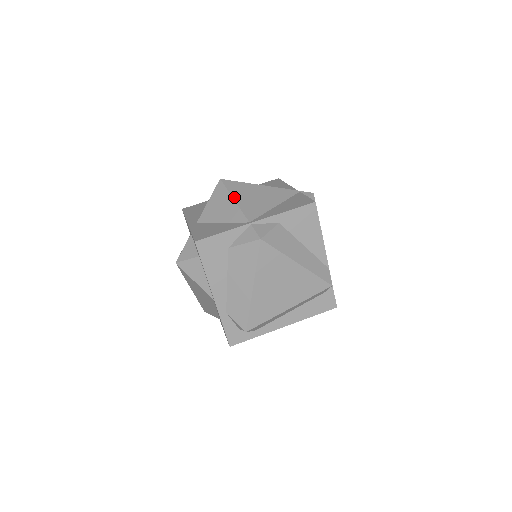
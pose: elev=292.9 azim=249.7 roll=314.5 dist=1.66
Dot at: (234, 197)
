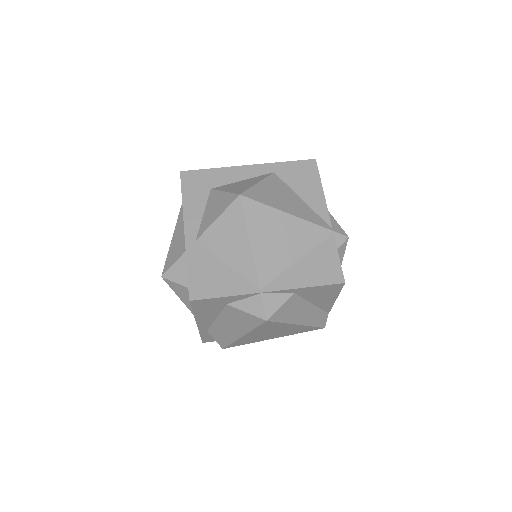
Dot at: (251, 237)
